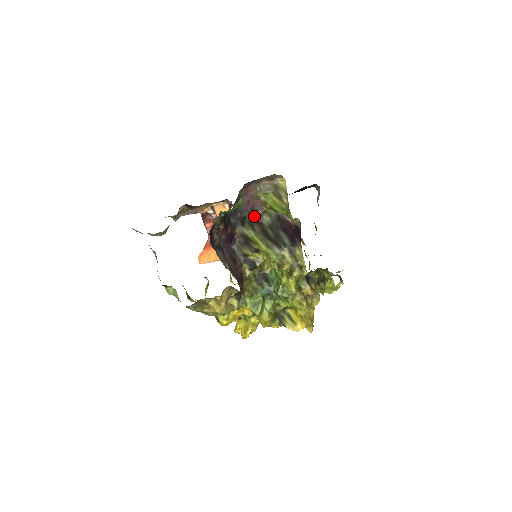
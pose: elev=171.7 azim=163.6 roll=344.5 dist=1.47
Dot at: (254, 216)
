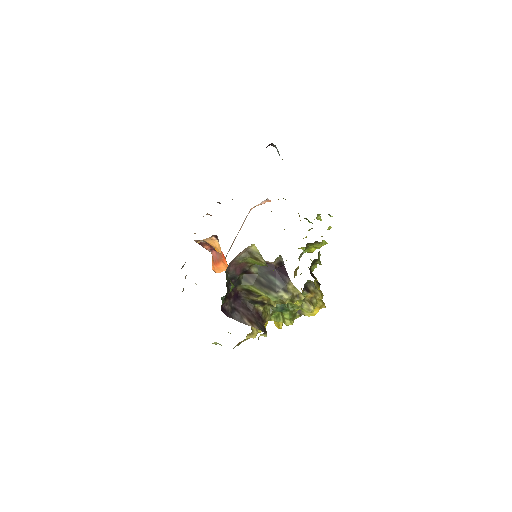
Dot at: (244, 273)
